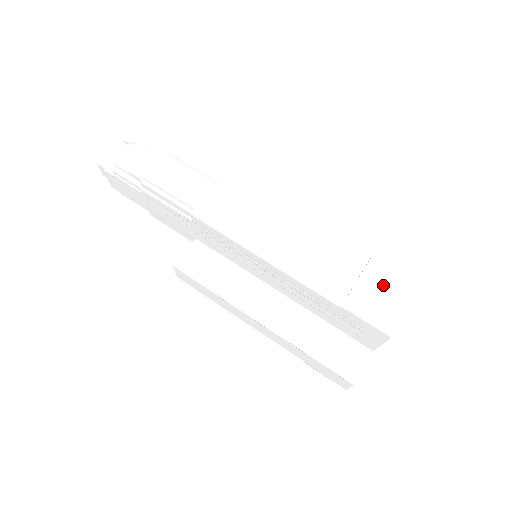
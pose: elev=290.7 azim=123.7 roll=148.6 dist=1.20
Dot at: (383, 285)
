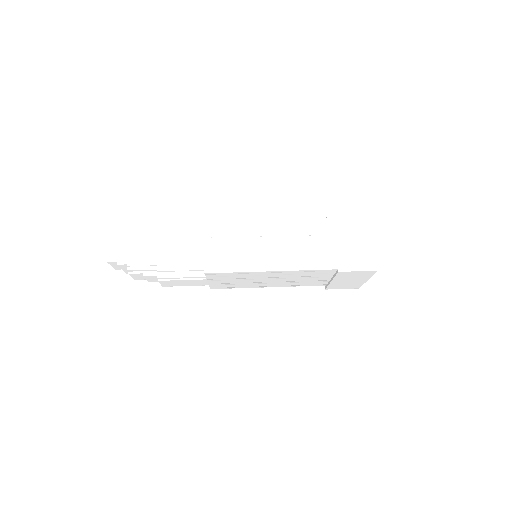
Dot at: occluded
